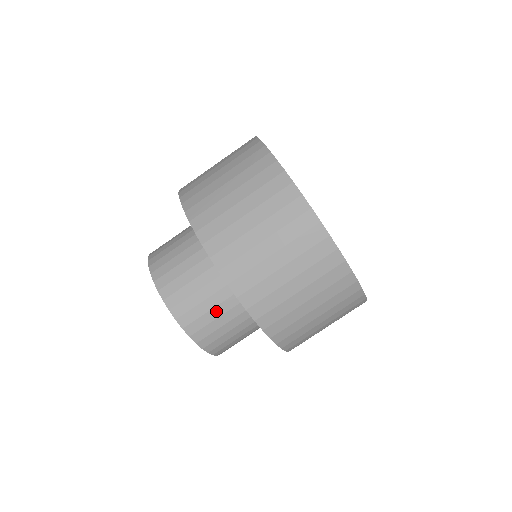
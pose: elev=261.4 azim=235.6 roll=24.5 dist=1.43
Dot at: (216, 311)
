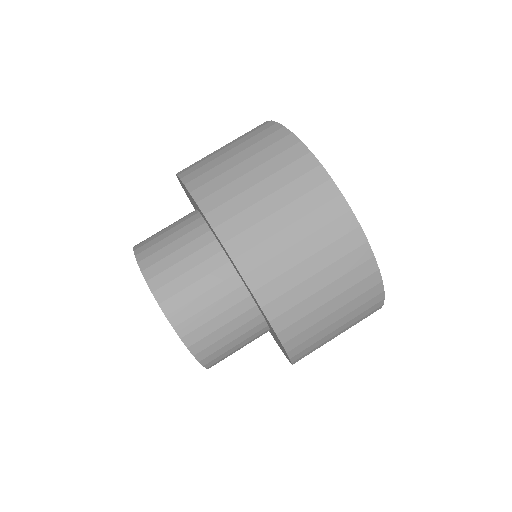
Dot at: (227, 327)
